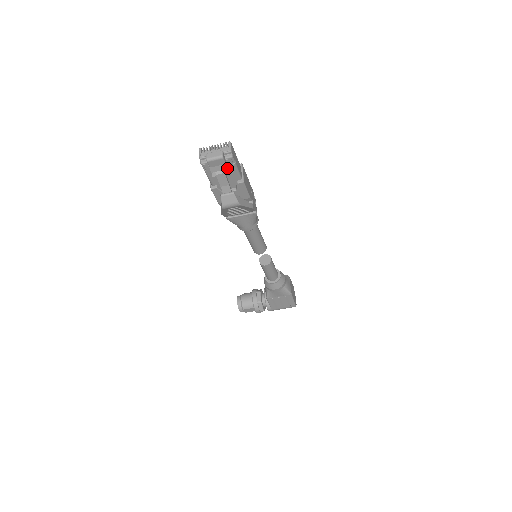
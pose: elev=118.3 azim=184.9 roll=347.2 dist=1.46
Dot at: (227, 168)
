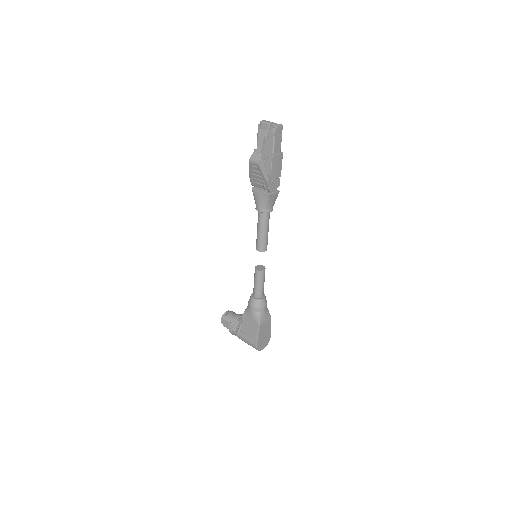
Dot at: (268, 134)
